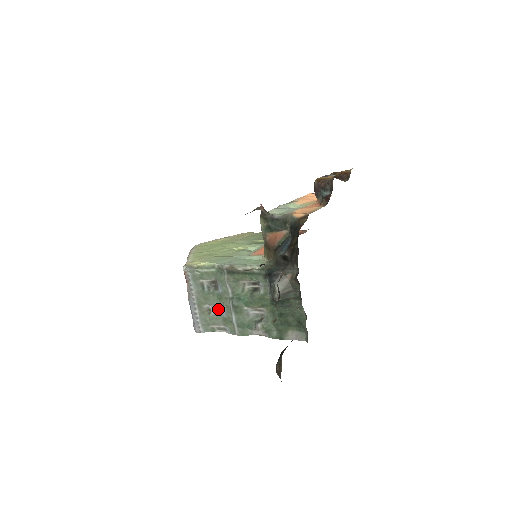
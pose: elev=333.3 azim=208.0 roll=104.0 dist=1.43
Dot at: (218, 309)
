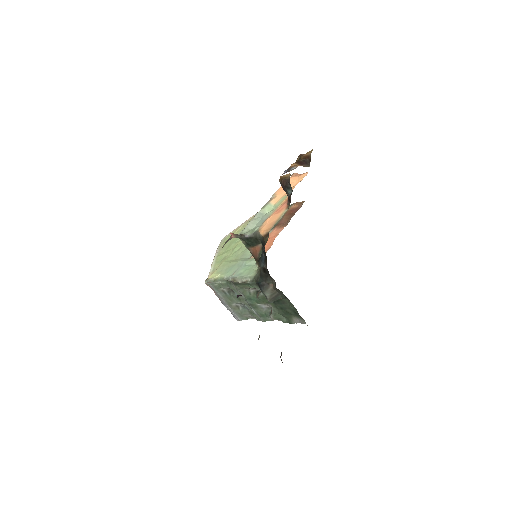
Dot at: (243, 305)
